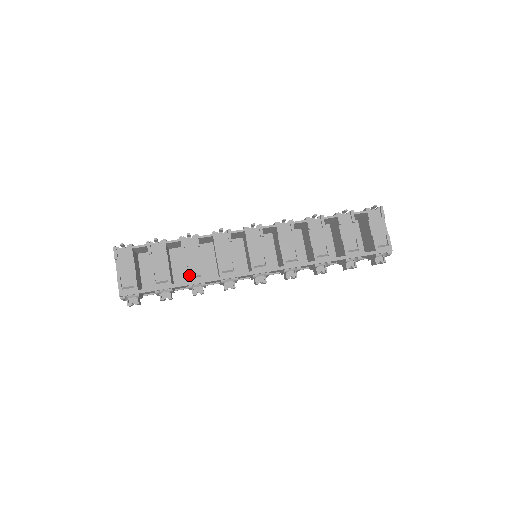
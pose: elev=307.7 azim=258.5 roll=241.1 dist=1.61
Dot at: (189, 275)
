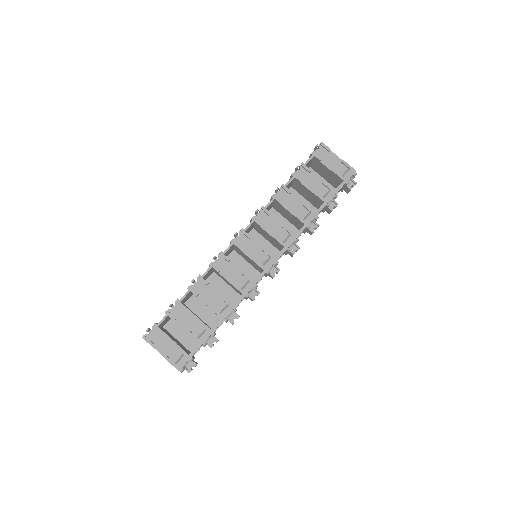
Dot at: (218, 312)
